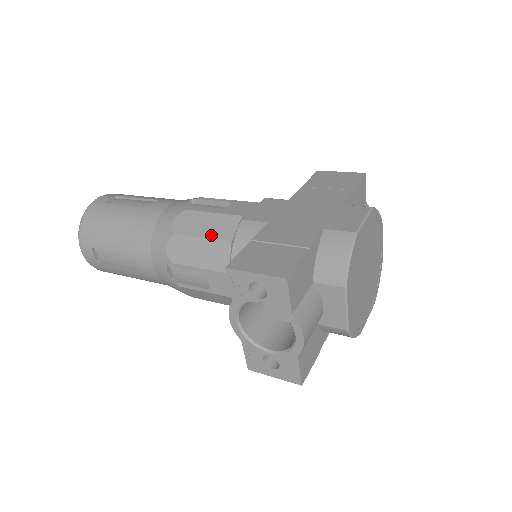
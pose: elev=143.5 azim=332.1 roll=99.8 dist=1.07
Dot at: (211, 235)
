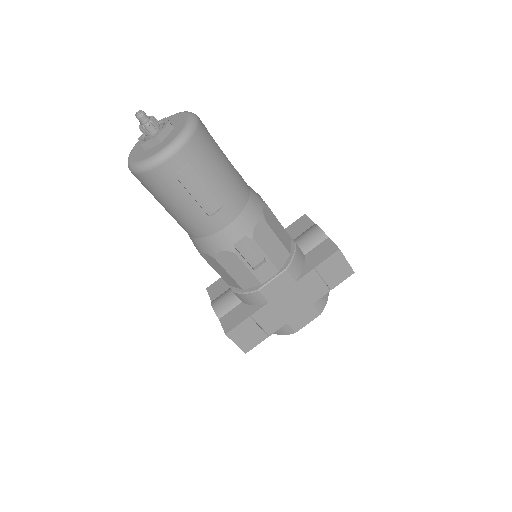
Dot at: (236, 278)
